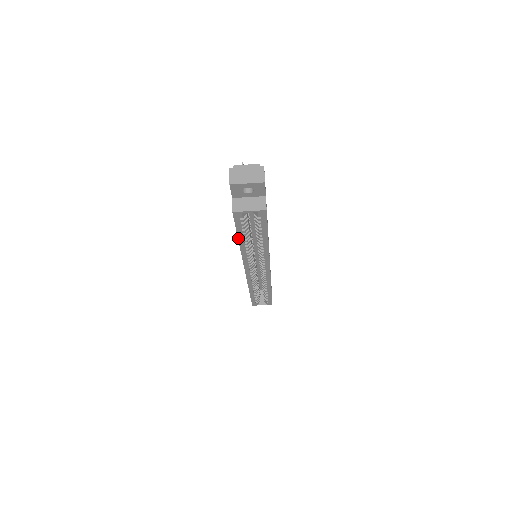
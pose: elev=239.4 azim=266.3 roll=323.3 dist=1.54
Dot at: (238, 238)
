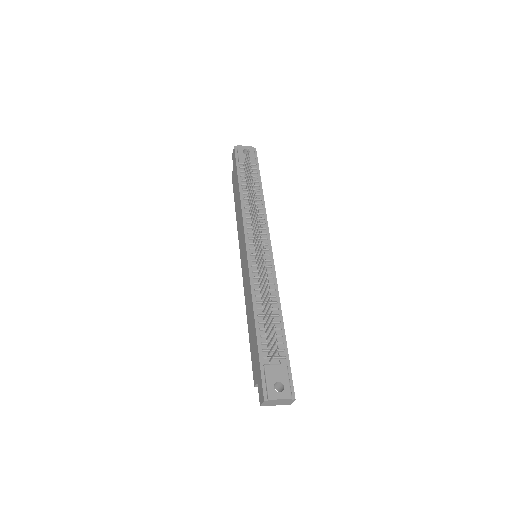
Dot at: (249, 336)
